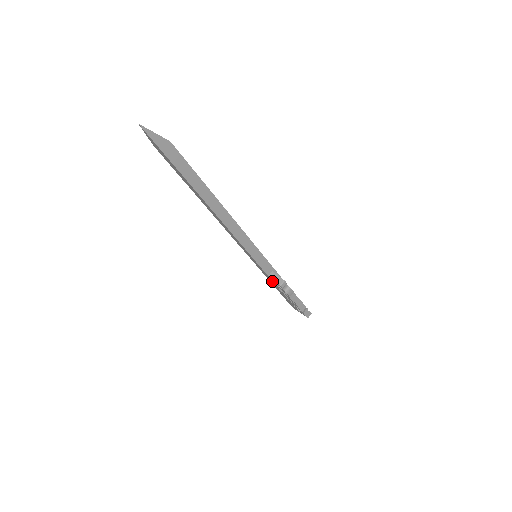
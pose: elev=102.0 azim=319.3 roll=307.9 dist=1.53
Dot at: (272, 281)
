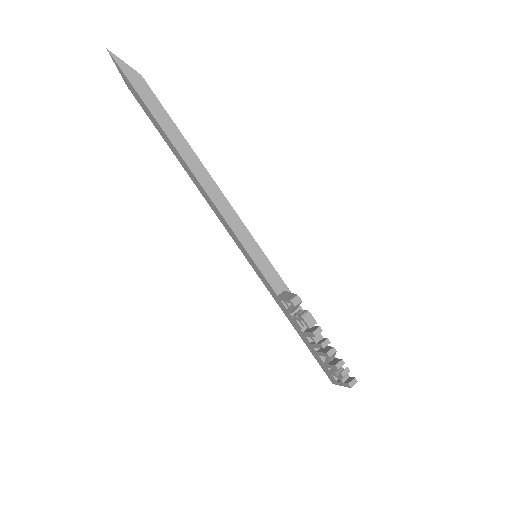
Dot at: (286, 308)
